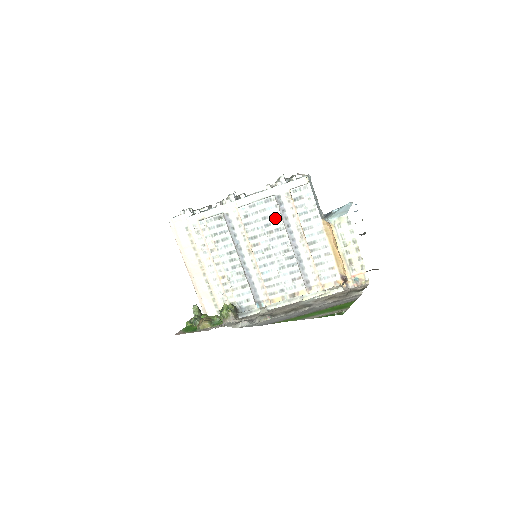
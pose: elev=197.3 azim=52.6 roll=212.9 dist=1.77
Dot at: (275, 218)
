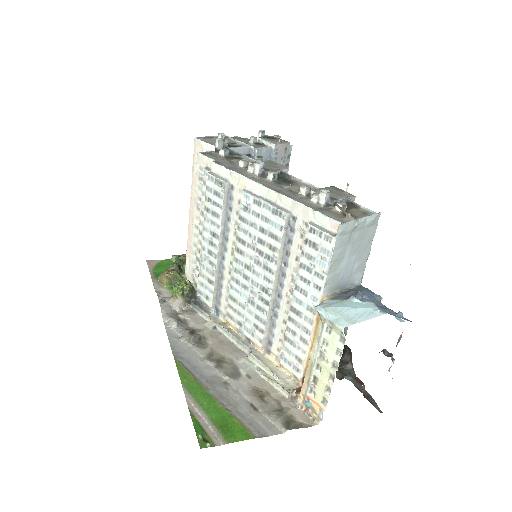
Dot at: (273, 242)
